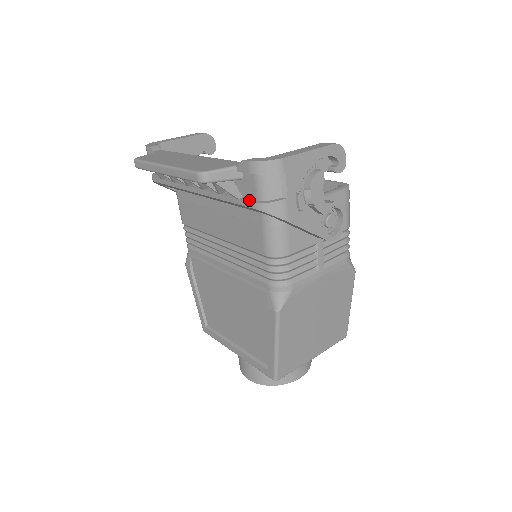
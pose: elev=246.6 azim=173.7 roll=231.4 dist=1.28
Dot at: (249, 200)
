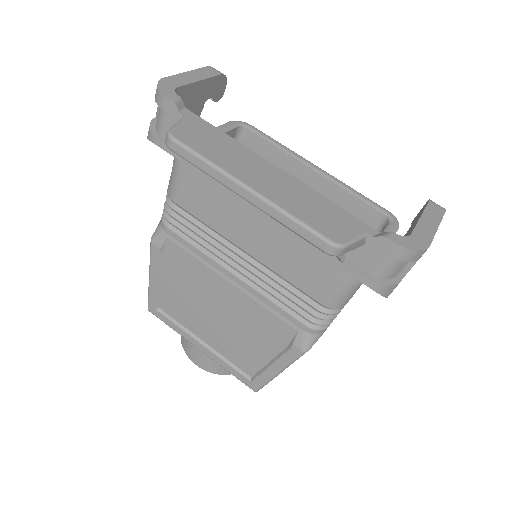
Dot at: (360, 271)
